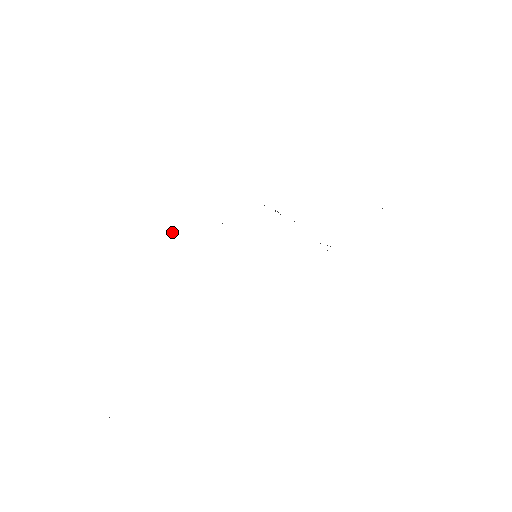
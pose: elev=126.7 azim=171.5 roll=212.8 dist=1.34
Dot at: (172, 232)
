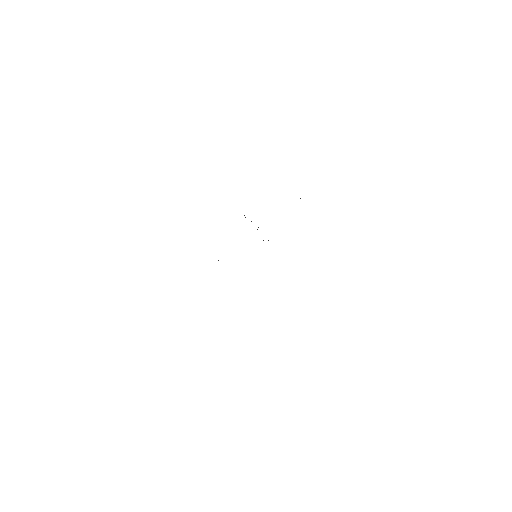
Dot at: occluded
